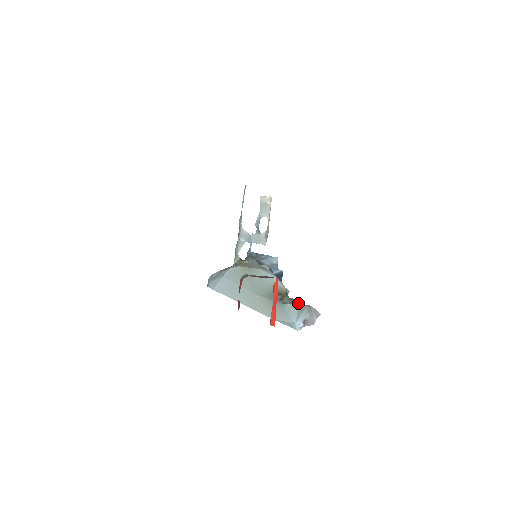
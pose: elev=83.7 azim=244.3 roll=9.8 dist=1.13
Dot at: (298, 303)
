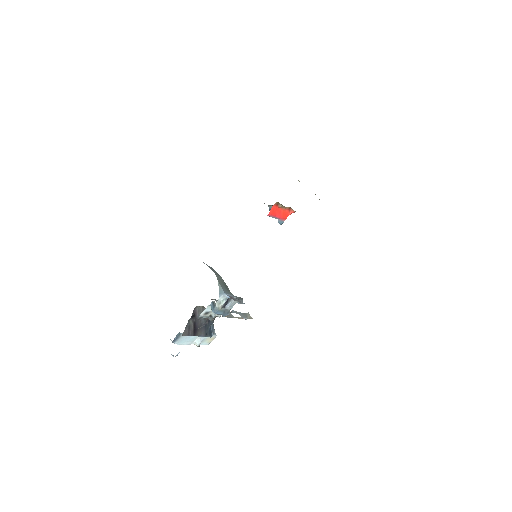
Dot at: occluded
